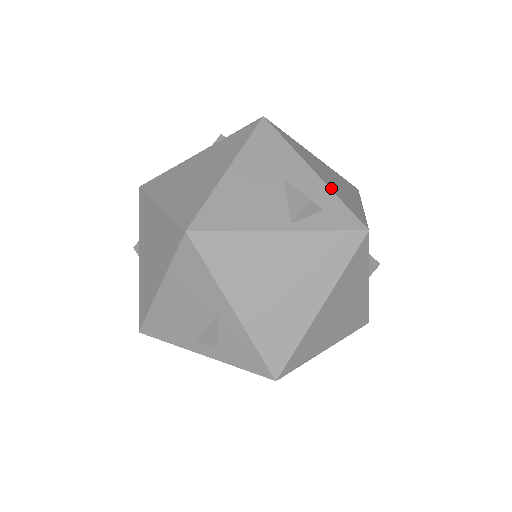
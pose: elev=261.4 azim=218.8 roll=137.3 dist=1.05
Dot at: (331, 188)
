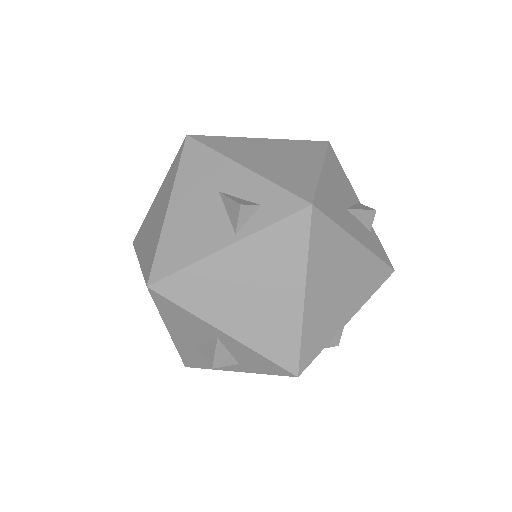
Dot at: (266, 176)
